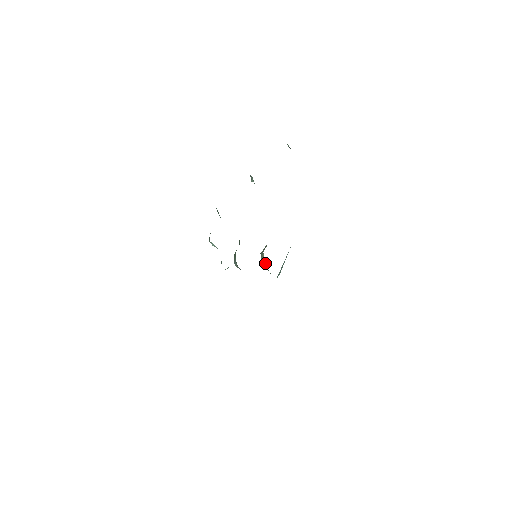
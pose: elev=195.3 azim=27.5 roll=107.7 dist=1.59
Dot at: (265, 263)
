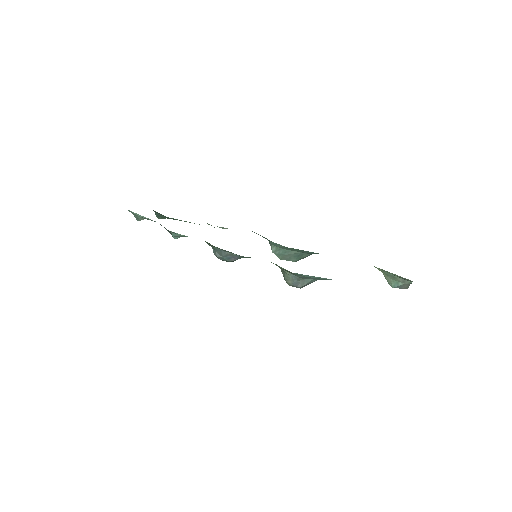
Dot at: (284, 274)
